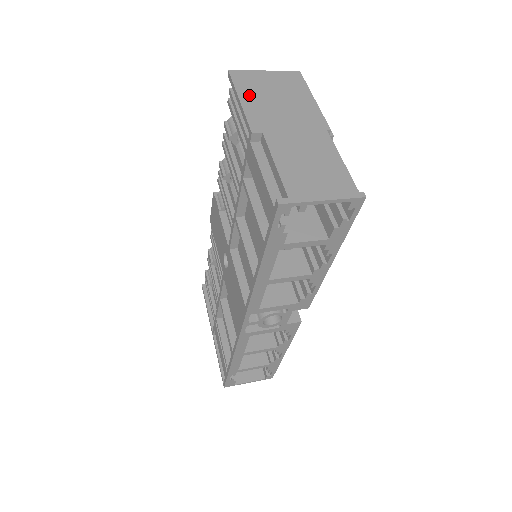
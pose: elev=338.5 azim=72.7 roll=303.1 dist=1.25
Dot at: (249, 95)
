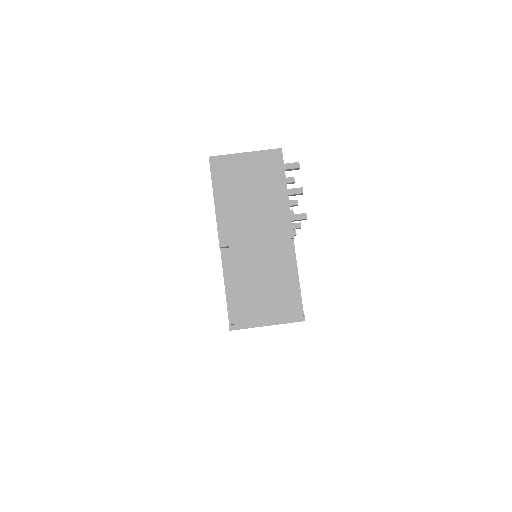
Dot at: (224, 194)
